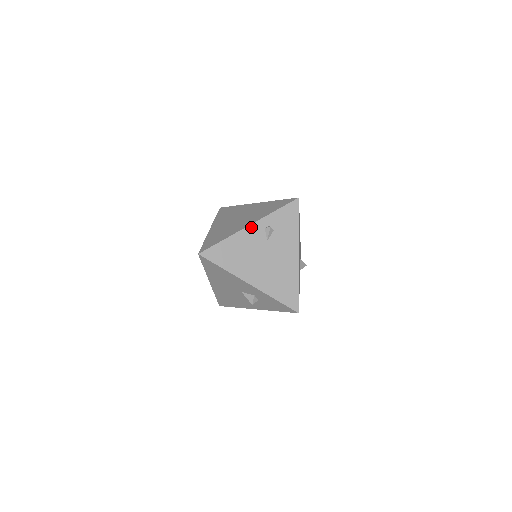
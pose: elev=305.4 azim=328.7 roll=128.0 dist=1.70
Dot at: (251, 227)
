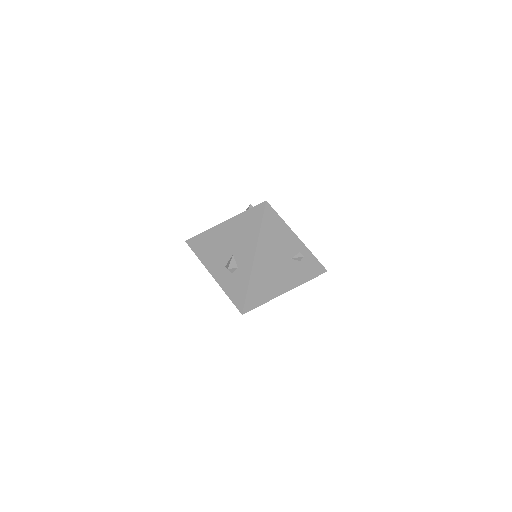
Dot at: (298, 240)
